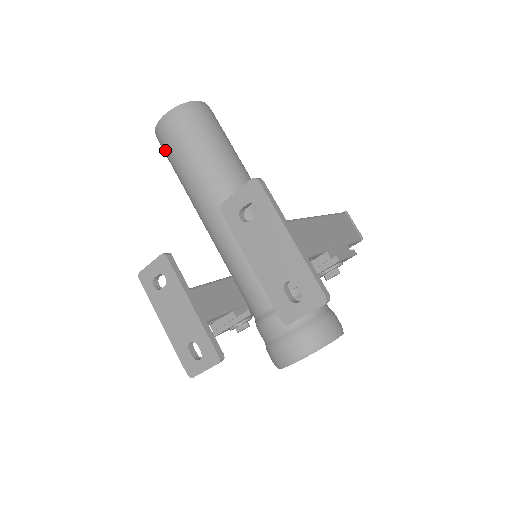
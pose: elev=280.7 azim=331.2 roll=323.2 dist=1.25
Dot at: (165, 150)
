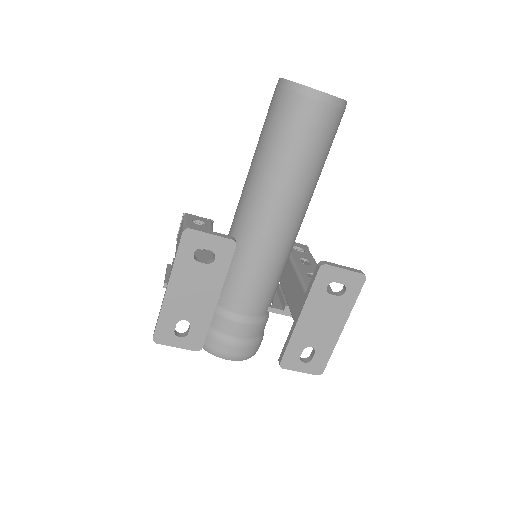
Dot at: (290, 114)
